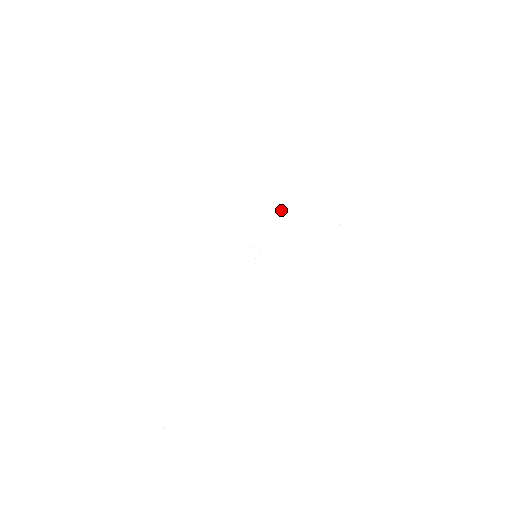
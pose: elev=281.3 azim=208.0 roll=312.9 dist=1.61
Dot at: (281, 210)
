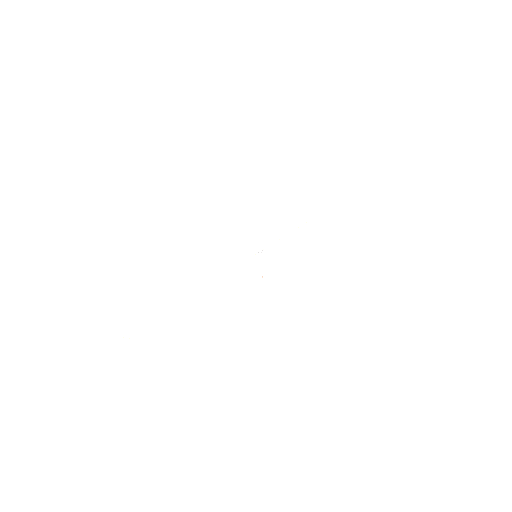
Dot at: occluded
